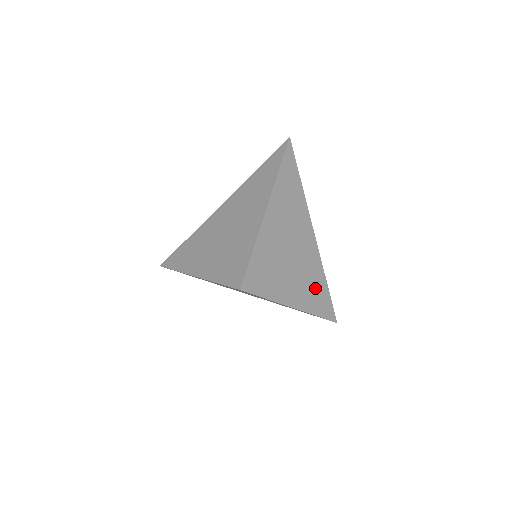
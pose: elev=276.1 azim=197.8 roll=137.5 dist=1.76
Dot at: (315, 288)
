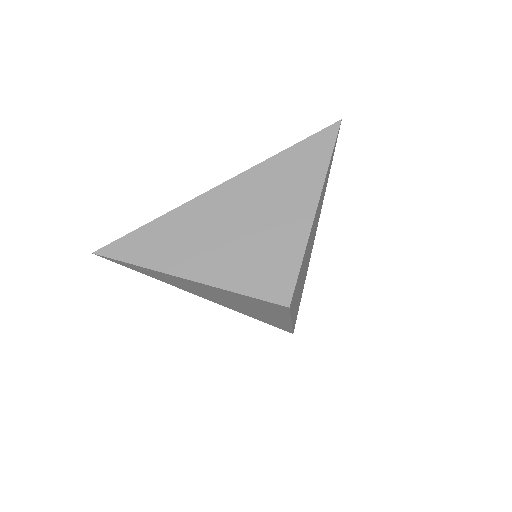
Dot at: occluded
